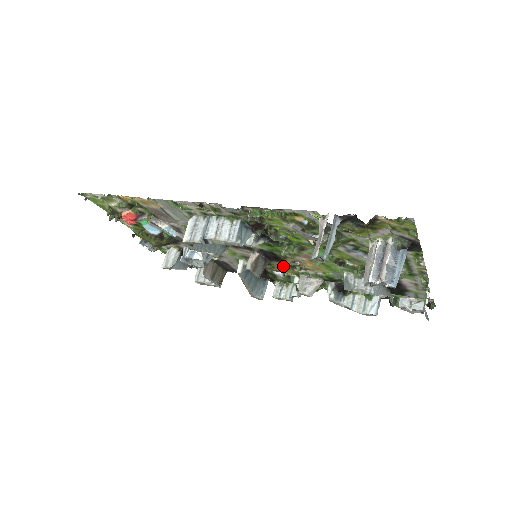
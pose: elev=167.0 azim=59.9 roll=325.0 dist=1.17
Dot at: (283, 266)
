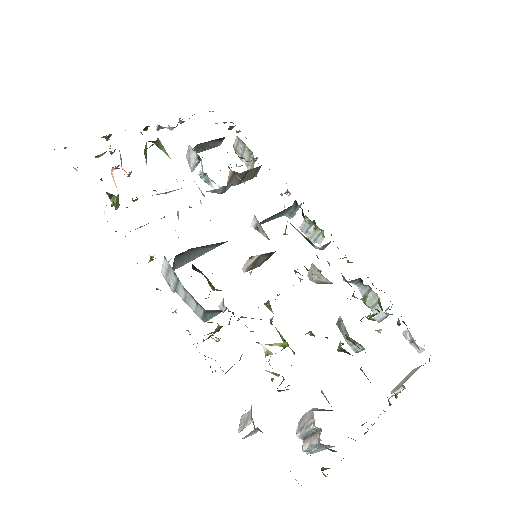
Dot at: occluded
